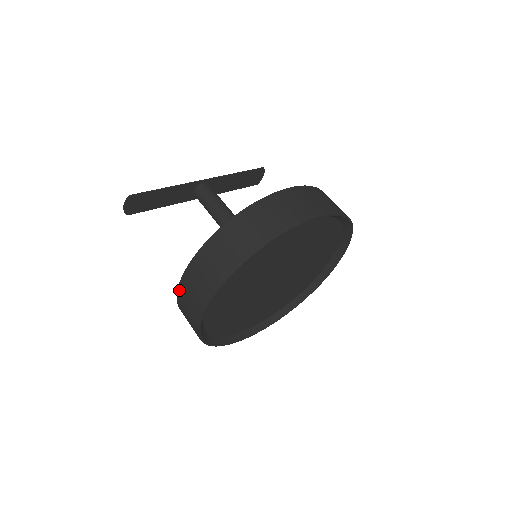
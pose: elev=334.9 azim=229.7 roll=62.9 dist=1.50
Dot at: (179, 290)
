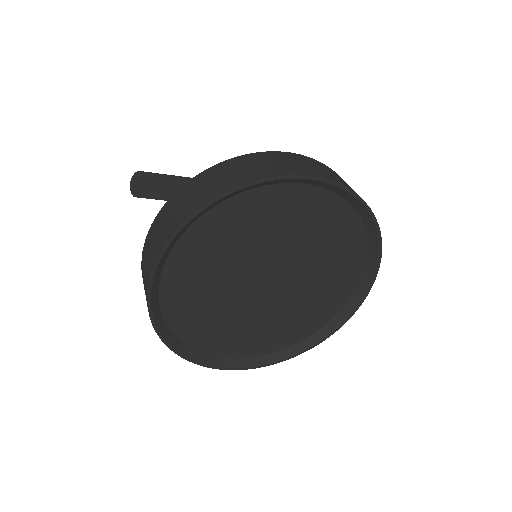
Dot at: (142, 255)
